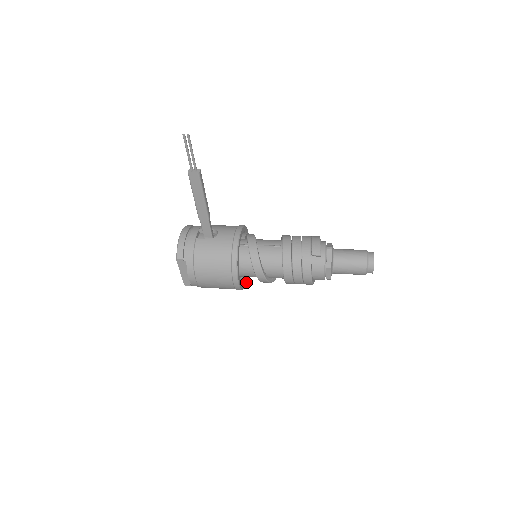
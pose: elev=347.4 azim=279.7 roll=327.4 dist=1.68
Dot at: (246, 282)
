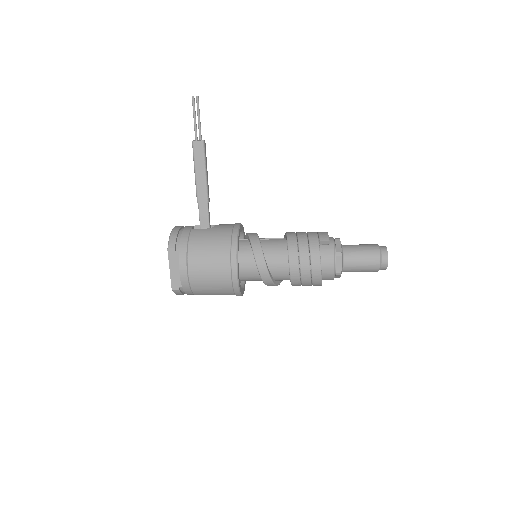
Dot at: (243, 293)
